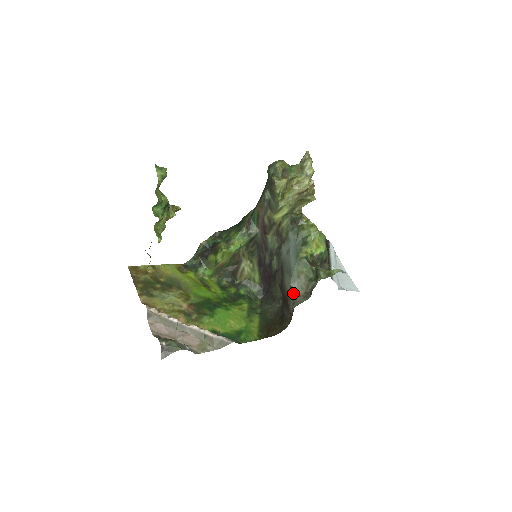
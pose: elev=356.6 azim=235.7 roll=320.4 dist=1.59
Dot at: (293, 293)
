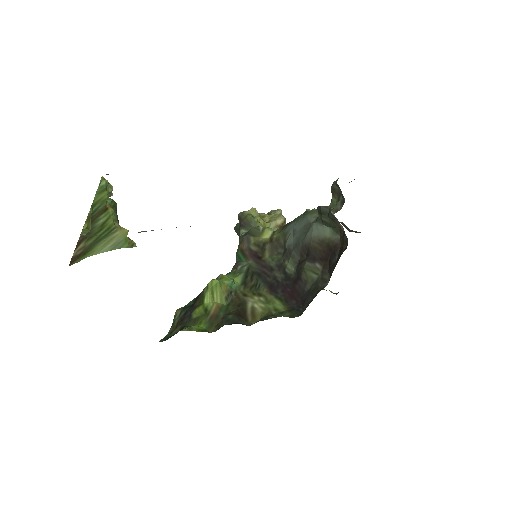
Dot at: (319, 208)
